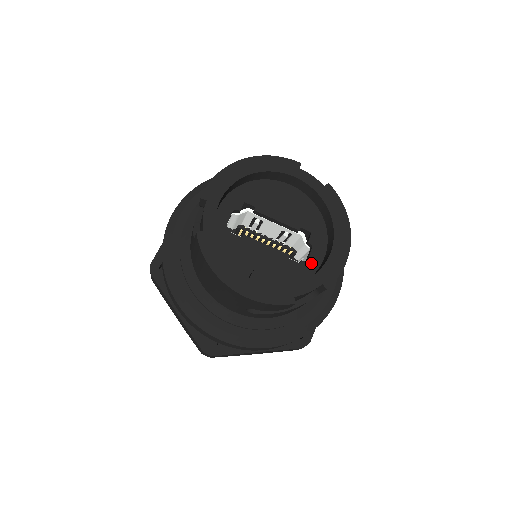
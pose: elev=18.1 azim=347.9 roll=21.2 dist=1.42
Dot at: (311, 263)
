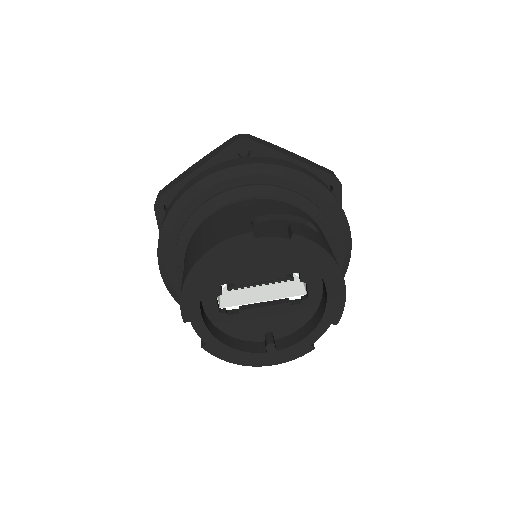
Dot at: (312, 297)
